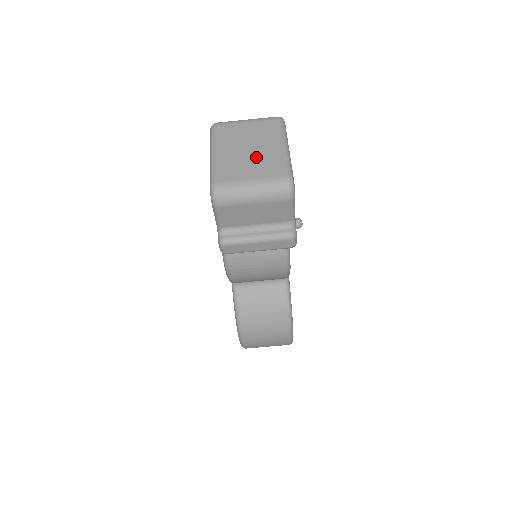
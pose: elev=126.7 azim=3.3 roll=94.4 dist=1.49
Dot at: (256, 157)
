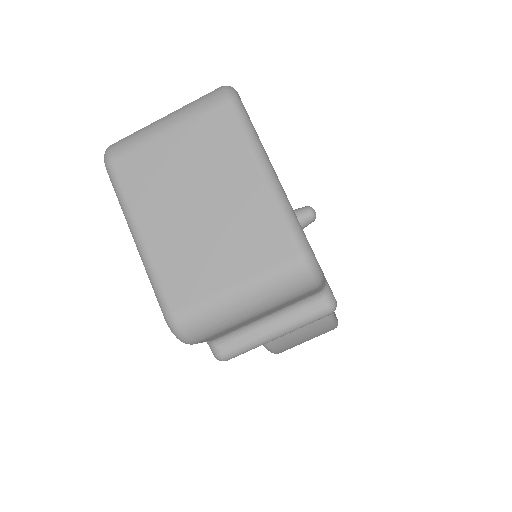
Dot at: (222, 224)
